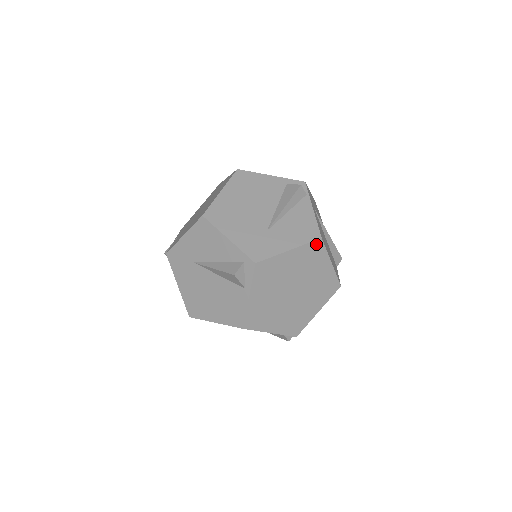
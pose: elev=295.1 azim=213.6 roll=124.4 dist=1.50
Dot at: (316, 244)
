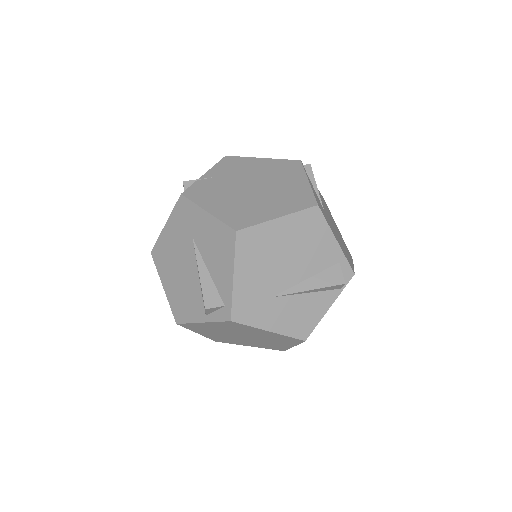
Dot at: (296, 339)
